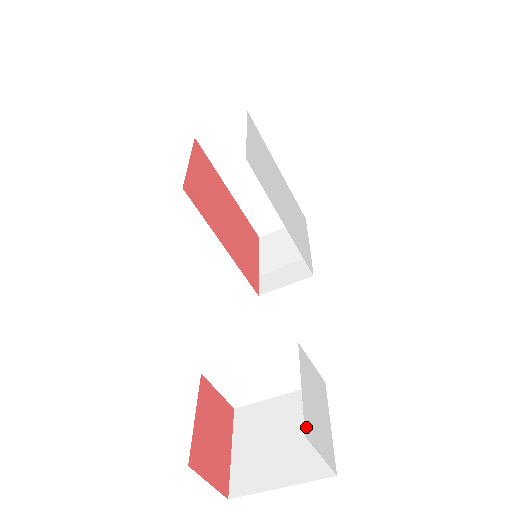
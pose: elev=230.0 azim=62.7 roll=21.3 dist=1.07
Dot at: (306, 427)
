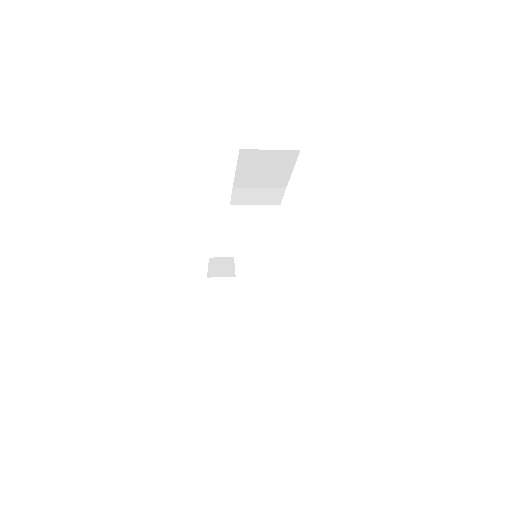
Dot at: occluded
